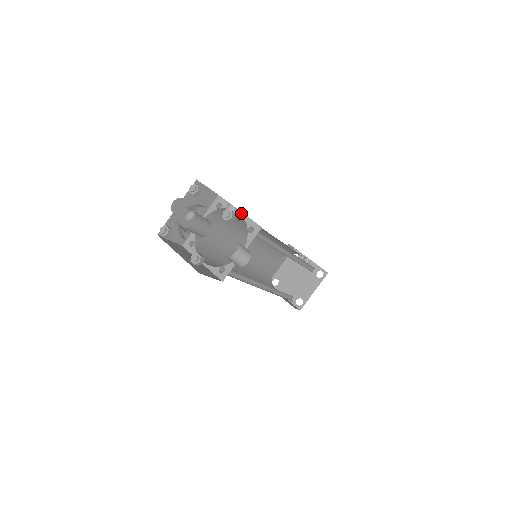
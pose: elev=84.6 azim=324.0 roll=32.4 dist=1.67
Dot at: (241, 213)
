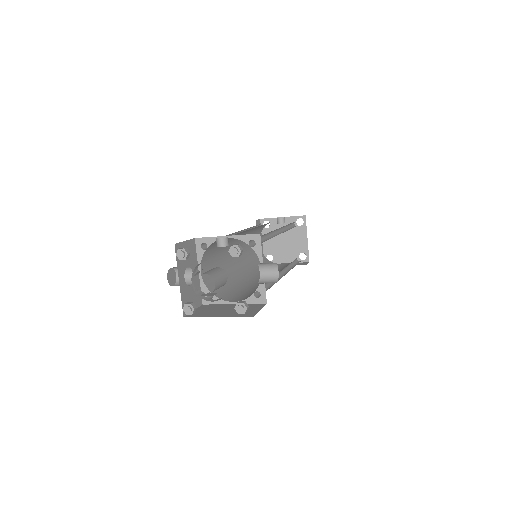
Dot at: (230, 237)
